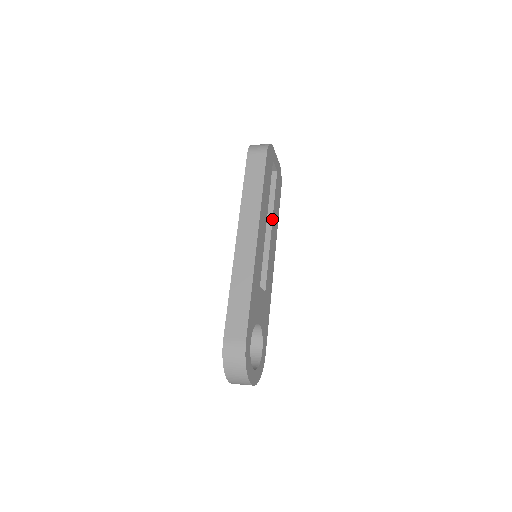
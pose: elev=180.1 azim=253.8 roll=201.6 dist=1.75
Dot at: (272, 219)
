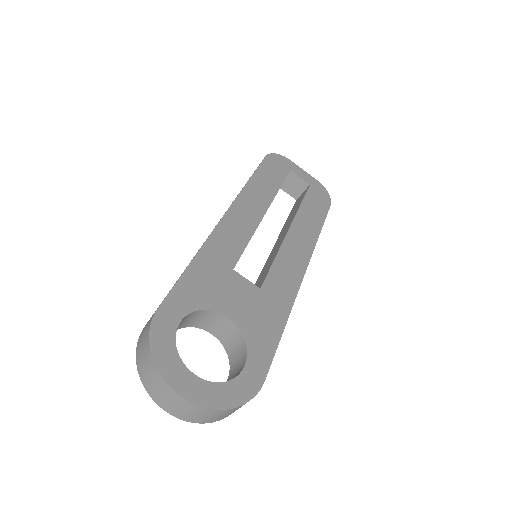
Dot at: (292, 221)
